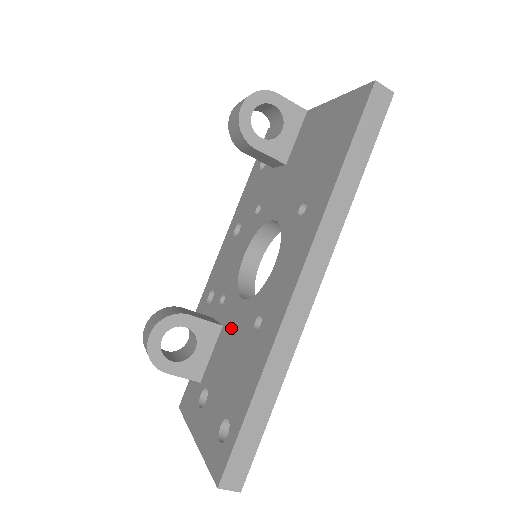
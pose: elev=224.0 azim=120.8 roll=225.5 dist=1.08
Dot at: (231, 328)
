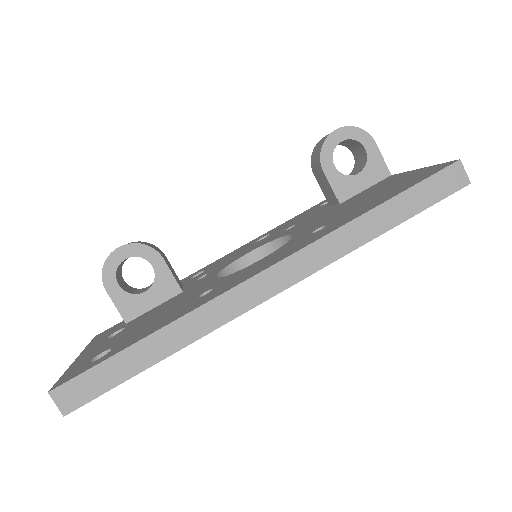
Dot at: (186, 294)
